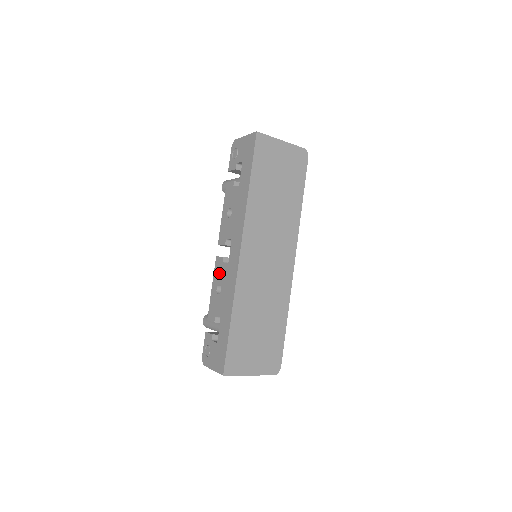
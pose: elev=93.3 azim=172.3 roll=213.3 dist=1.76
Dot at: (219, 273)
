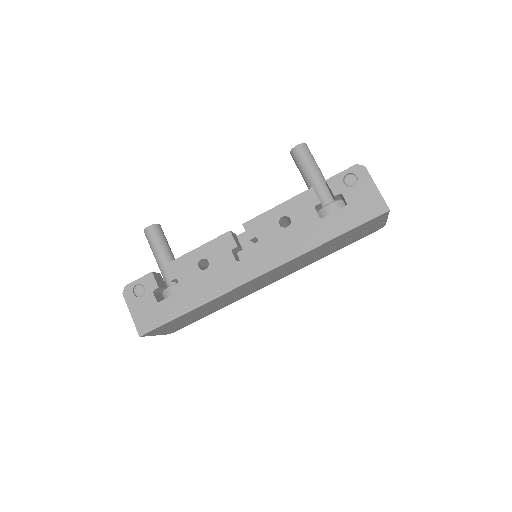
Dot at: (218, 252)
